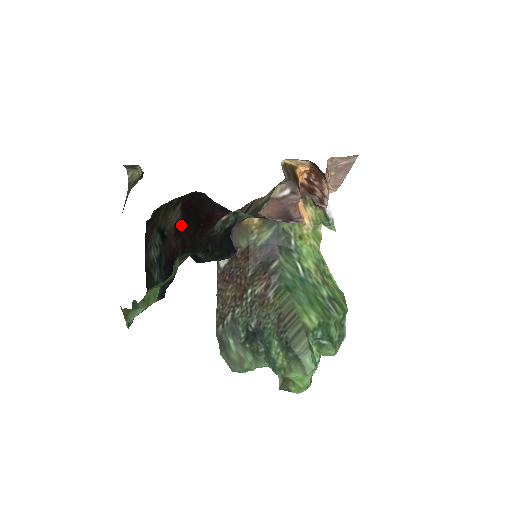
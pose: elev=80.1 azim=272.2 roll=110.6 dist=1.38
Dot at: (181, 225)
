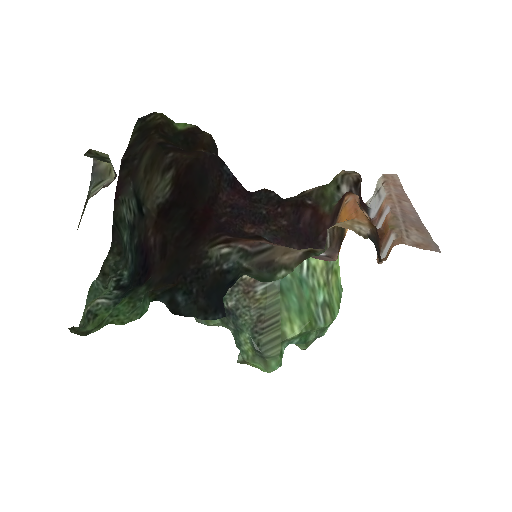
Dot at: (167, 209)
